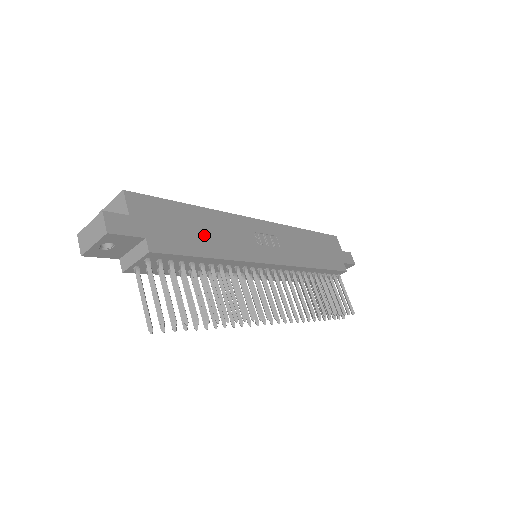
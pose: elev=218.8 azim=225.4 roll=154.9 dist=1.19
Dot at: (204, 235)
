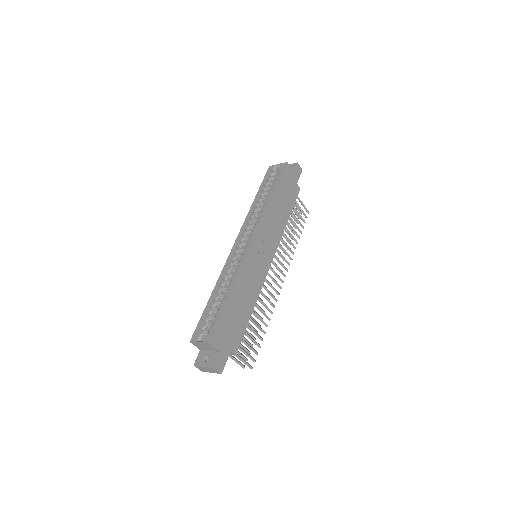
Dot at: (243, 305)
